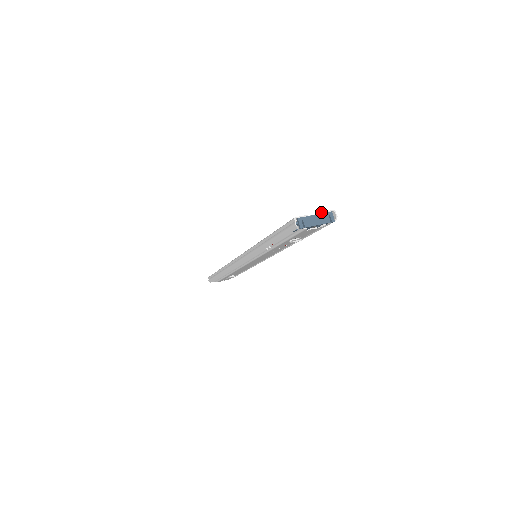
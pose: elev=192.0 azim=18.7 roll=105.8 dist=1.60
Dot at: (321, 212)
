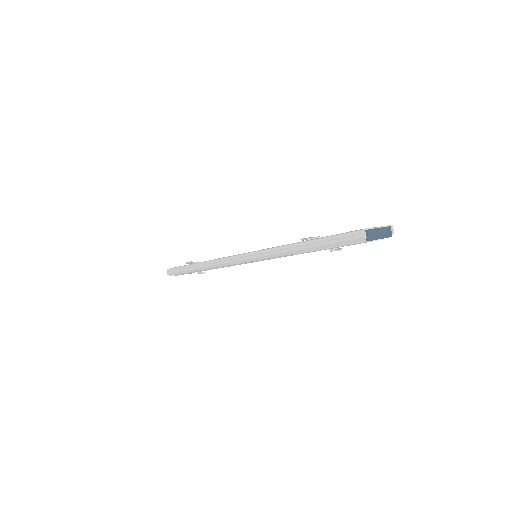
Dot at: (383, 226)
